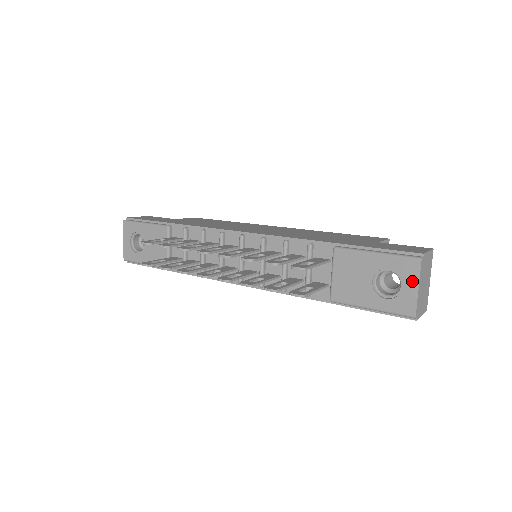
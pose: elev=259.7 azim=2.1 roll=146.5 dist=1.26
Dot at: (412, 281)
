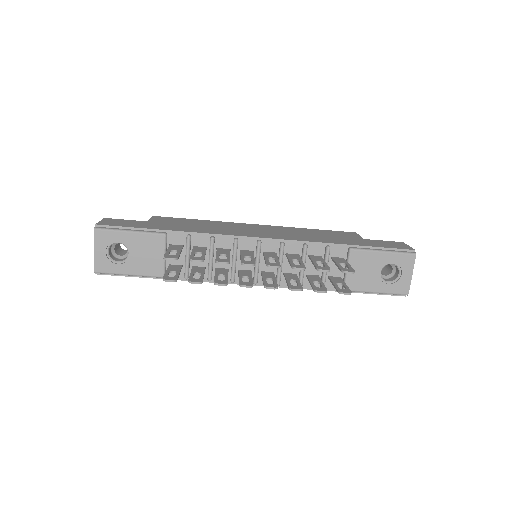
Dot at: (409, 270)
